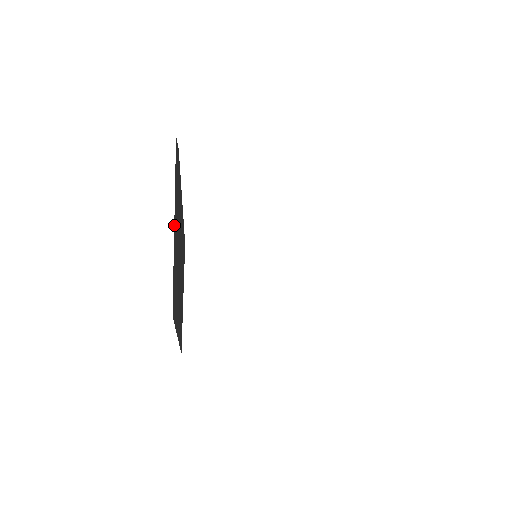
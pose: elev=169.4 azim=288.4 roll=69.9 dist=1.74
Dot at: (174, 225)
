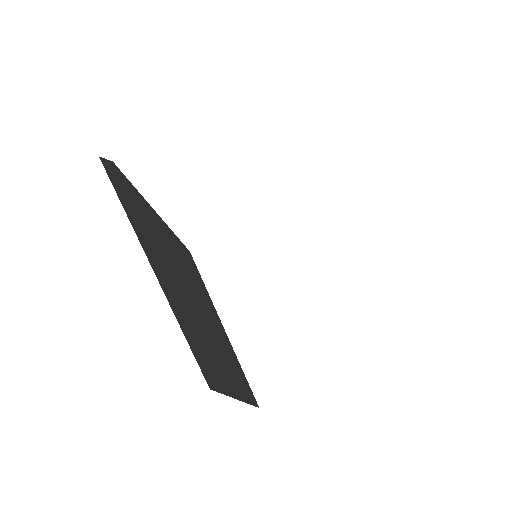
Dot at: (152, 268)
